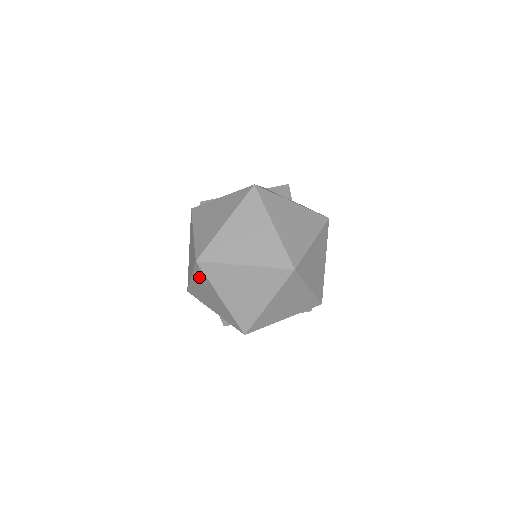
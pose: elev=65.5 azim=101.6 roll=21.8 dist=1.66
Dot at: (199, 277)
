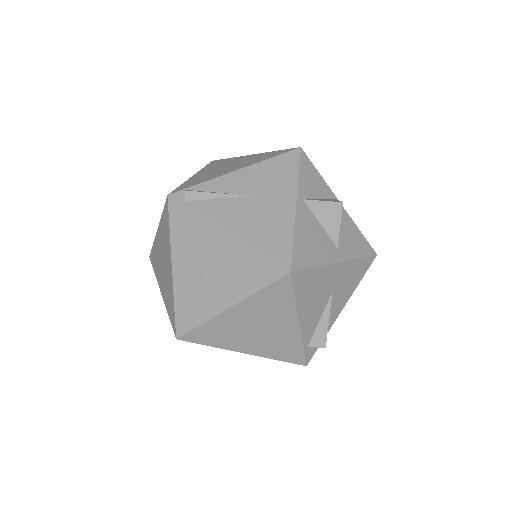
Dot at: occluded
